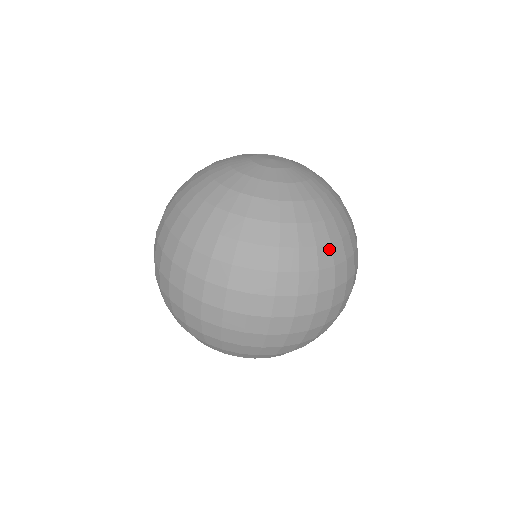
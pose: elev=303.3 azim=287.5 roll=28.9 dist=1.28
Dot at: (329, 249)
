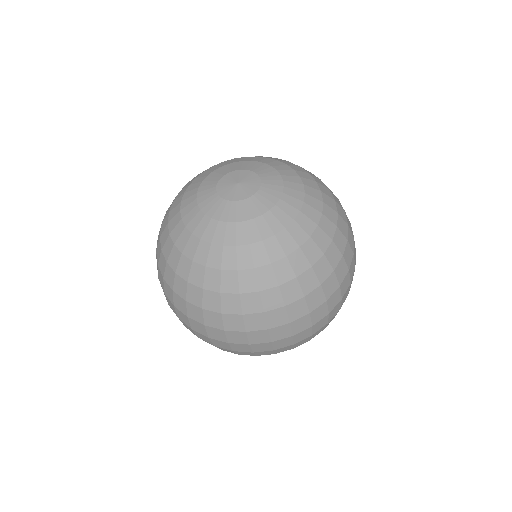
Dot at: (277, 292)
